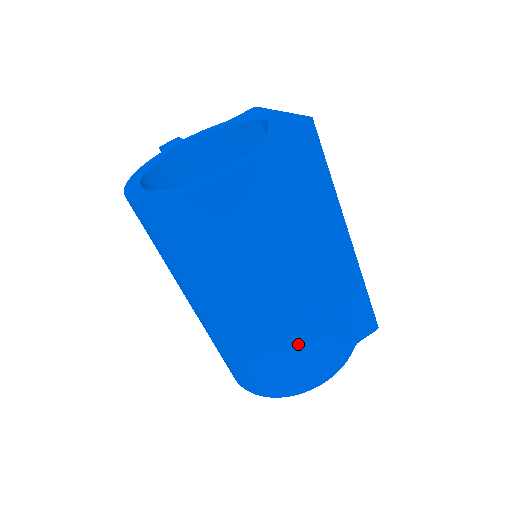
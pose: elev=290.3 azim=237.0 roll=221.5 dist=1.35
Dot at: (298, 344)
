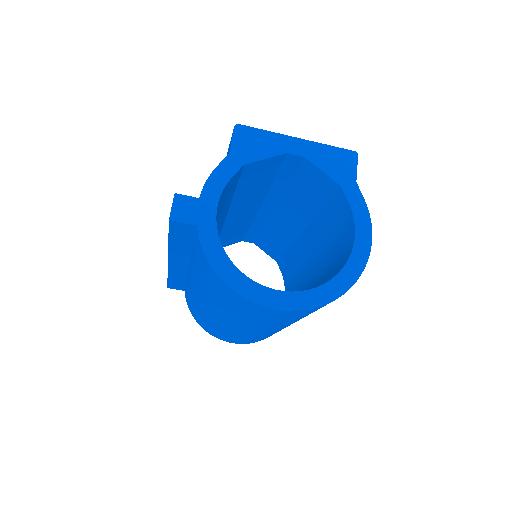
Dot at: occluded
